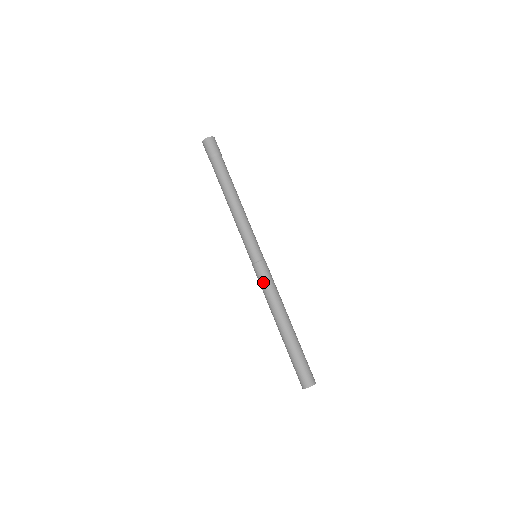
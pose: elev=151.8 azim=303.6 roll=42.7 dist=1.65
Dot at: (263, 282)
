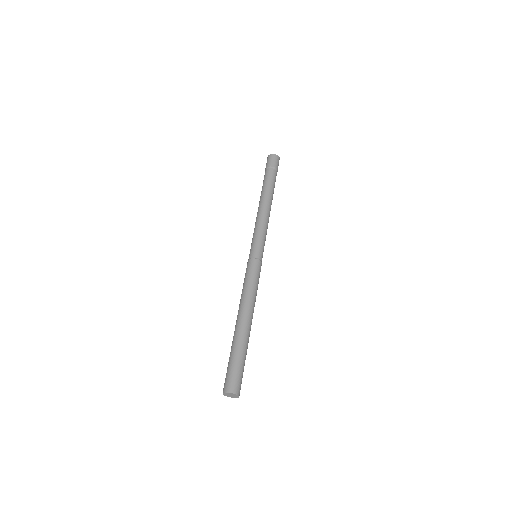
Dot at: (244, 279)
